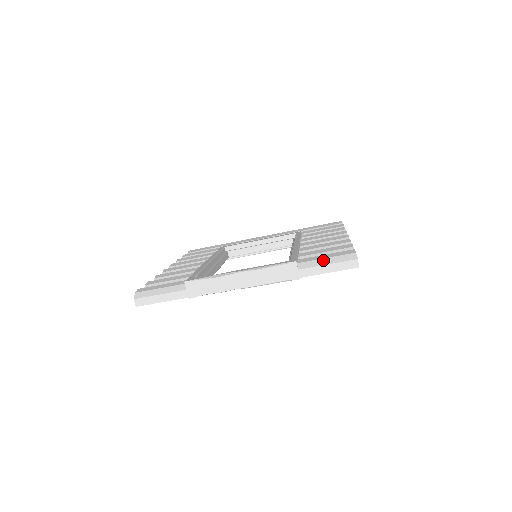
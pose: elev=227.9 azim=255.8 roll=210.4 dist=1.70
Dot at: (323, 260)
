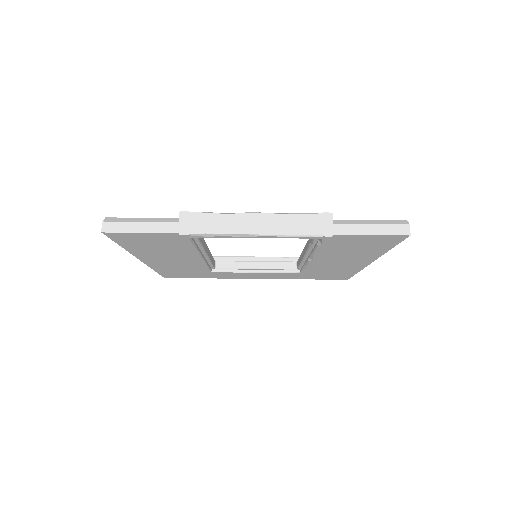
Dot at: (365, 220)
